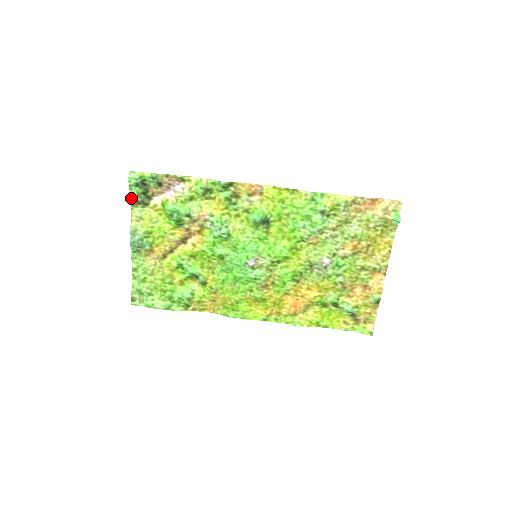
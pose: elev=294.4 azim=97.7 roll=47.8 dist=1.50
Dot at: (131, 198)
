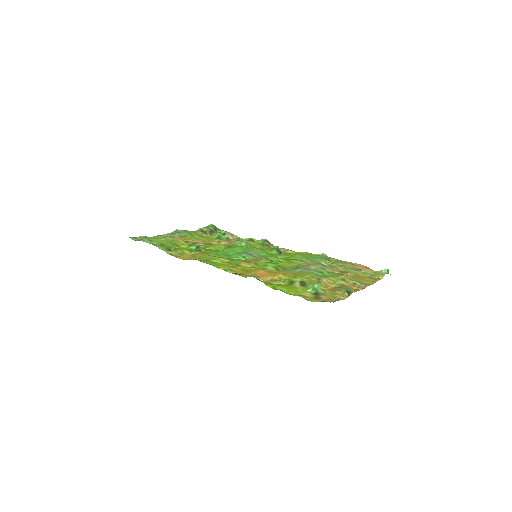
Dot at: (201, 228)
